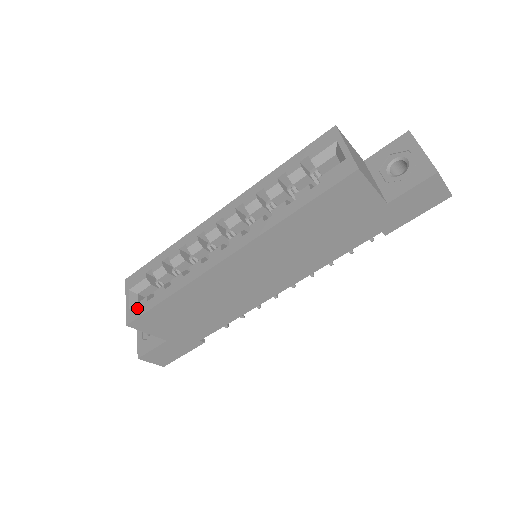
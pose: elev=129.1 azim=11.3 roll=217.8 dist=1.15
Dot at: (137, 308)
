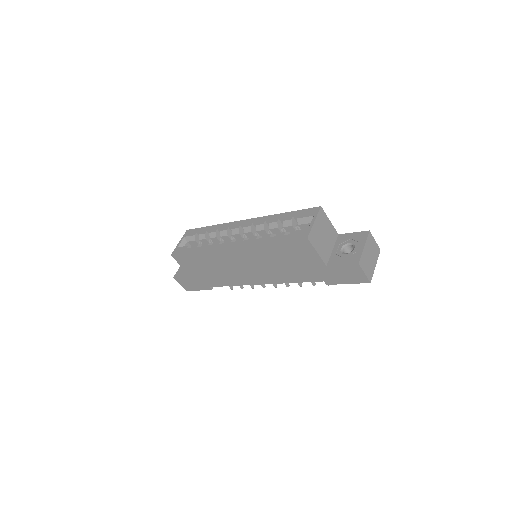
Dot at: (180, 249)
